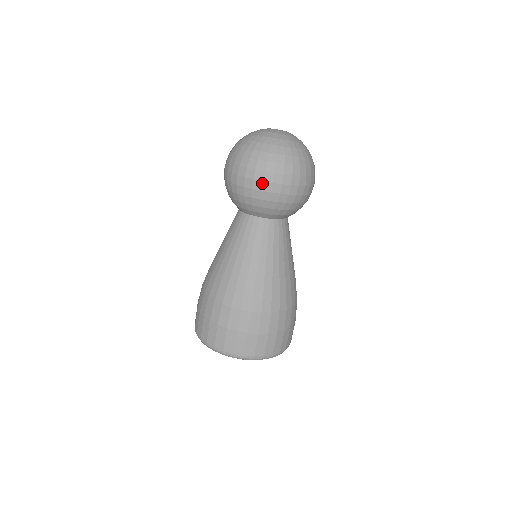
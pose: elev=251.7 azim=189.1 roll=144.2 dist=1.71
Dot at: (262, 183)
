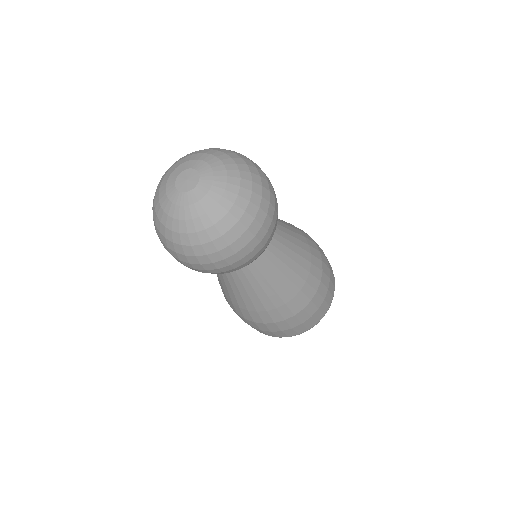
Dot at: occluded
